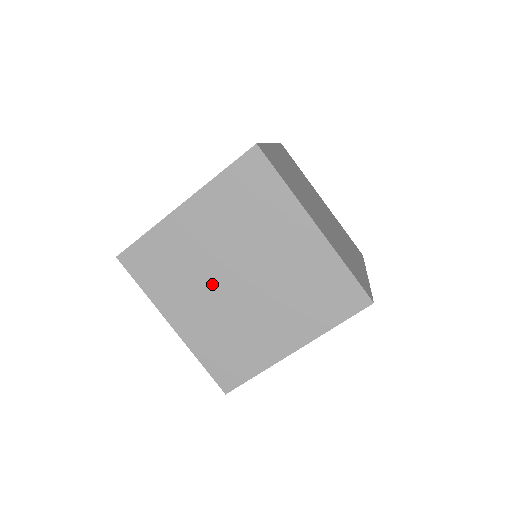
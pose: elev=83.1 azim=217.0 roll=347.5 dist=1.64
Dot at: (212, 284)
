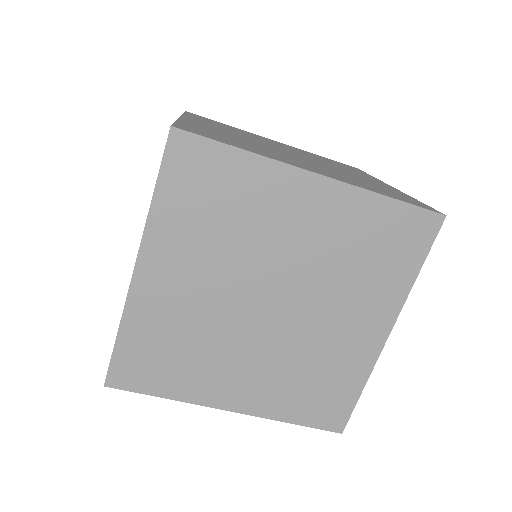
Dot at: (241, 333)
